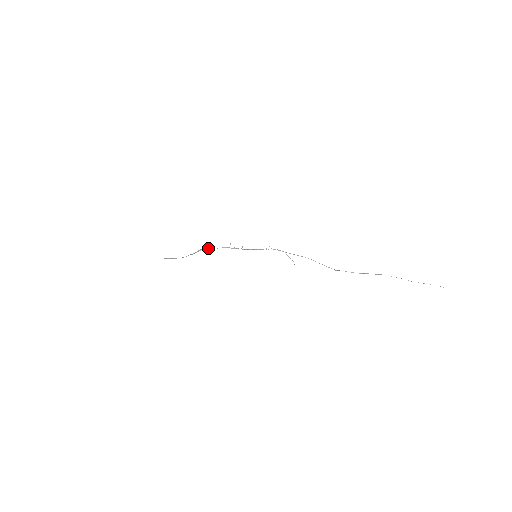
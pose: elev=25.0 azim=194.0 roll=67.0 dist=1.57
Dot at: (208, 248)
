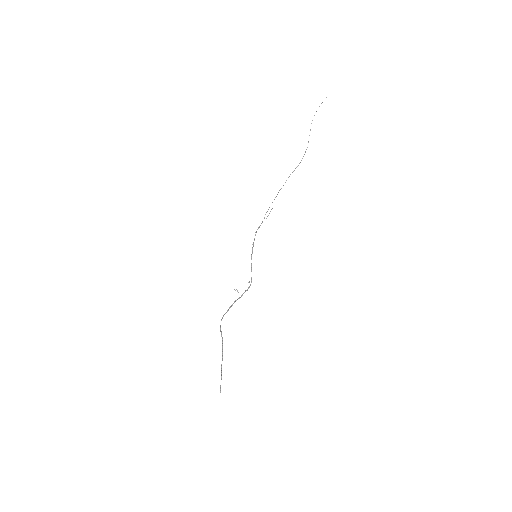
Dot at: (225, 313)
